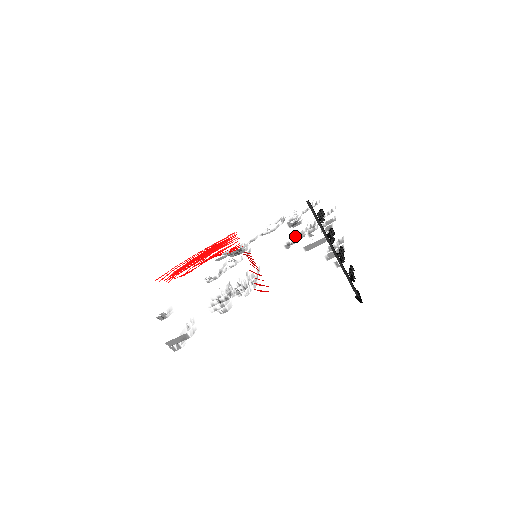
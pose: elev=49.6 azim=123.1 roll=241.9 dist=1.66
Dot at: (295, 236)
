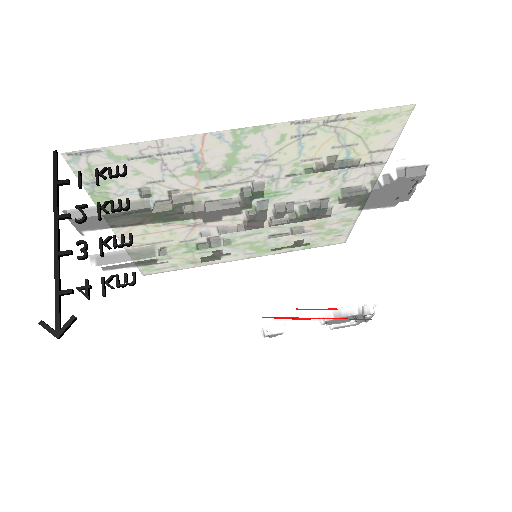
Dot at: (243, 223)
